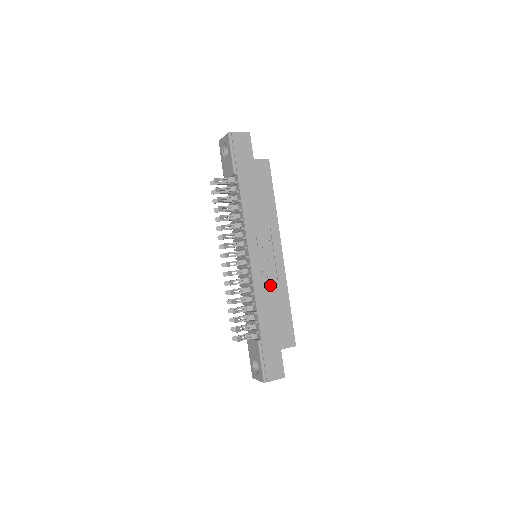
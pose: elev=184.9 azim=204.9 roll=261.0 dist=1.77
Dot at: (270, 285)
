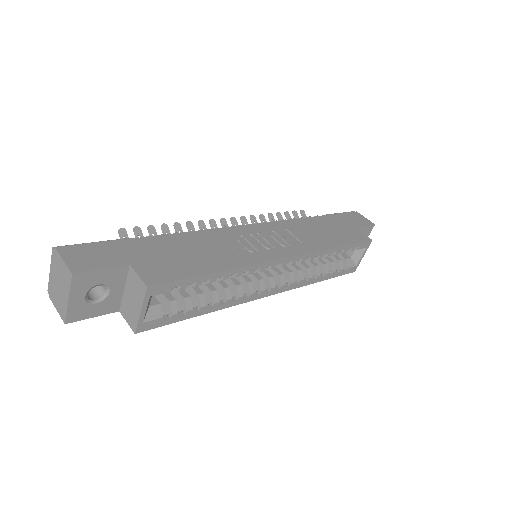
Dot at: (230, 246)
